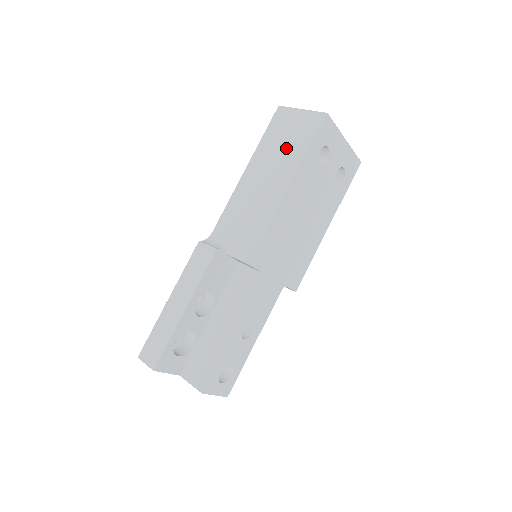
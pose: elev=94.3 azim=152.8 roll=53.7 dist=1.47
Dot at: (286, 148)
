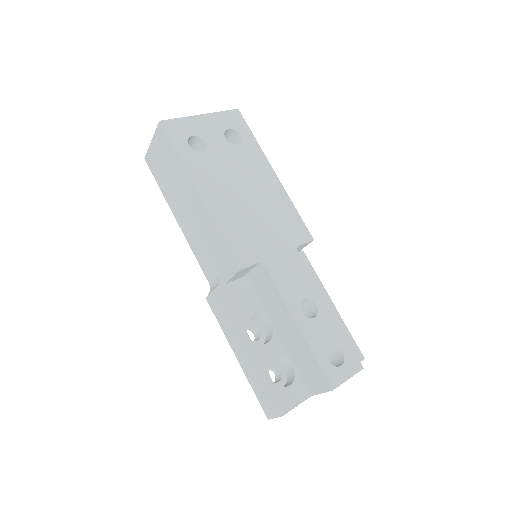
Dot at: (172, 174)
